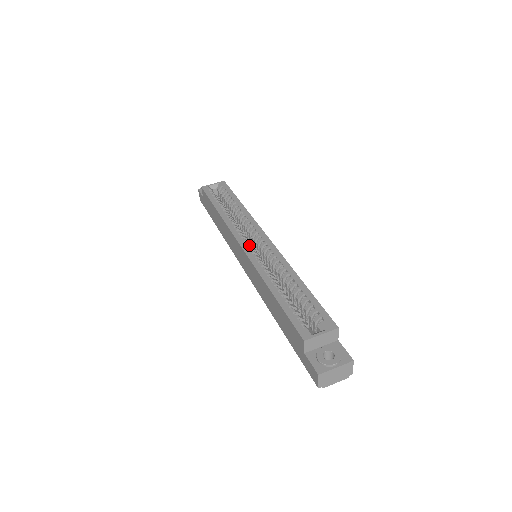
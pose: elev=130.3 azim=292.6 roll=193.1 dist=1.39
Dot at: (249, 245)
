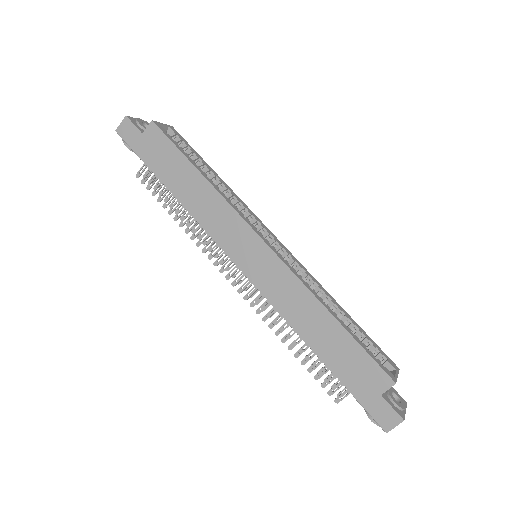
Dot at: (268, 243)
